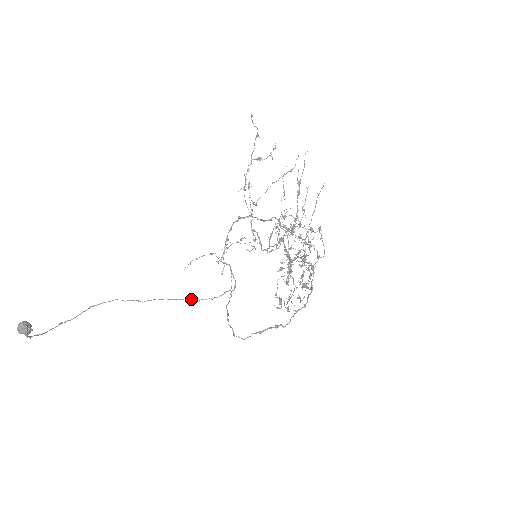
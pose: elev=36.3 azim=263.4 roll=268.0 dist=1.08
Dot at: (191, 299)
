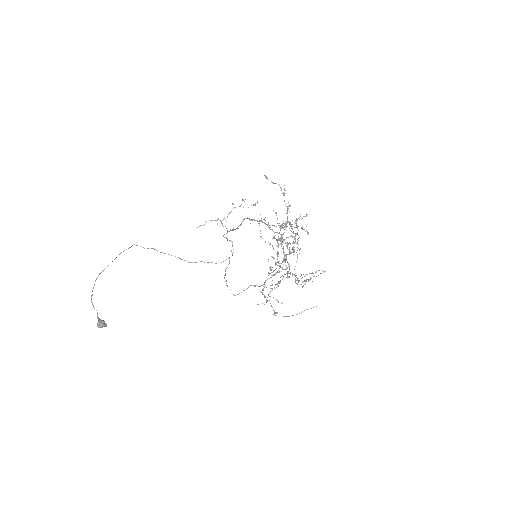
Dot at: occluded
